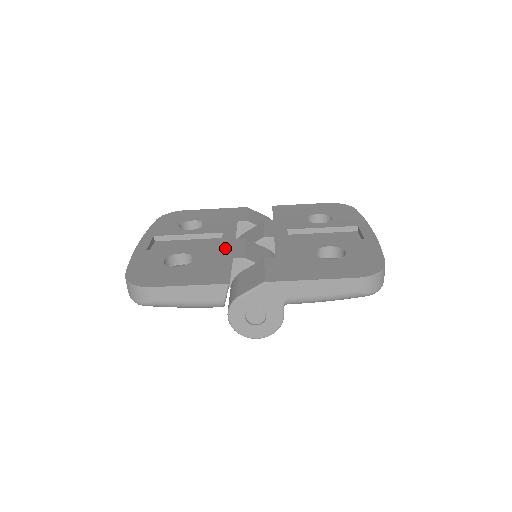
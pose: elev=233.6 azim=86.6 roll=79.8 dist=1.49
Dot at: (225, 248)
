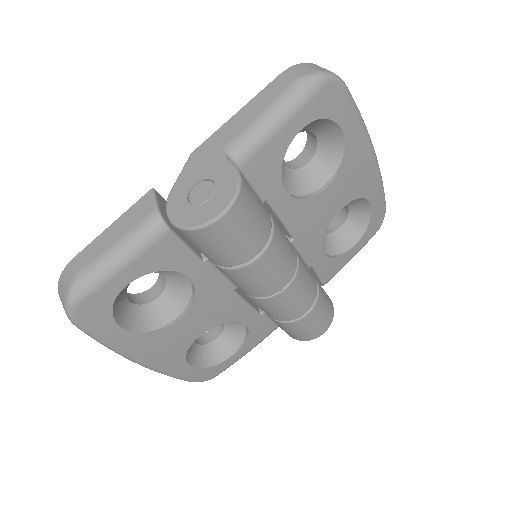
Dot at: occluded
